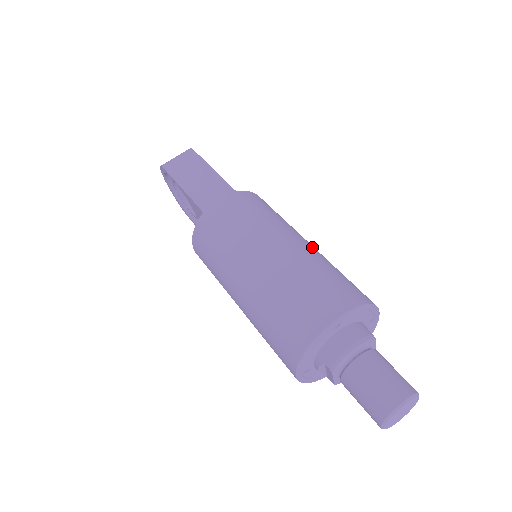
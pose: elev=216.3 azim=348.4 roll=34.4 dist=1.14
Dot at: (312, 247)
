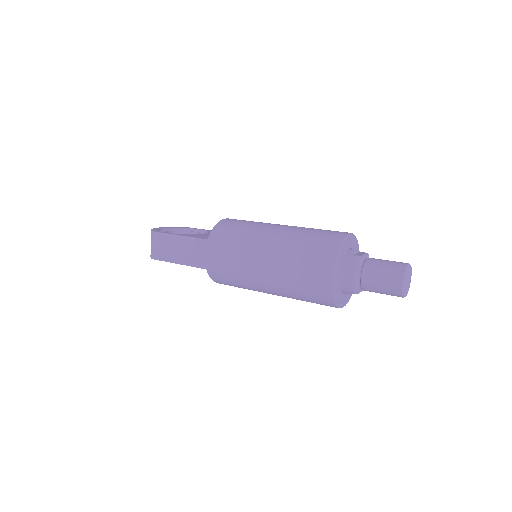
Dot at: (280, 233)
